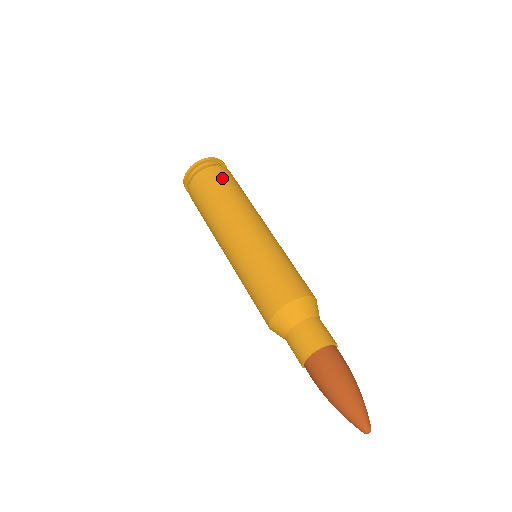
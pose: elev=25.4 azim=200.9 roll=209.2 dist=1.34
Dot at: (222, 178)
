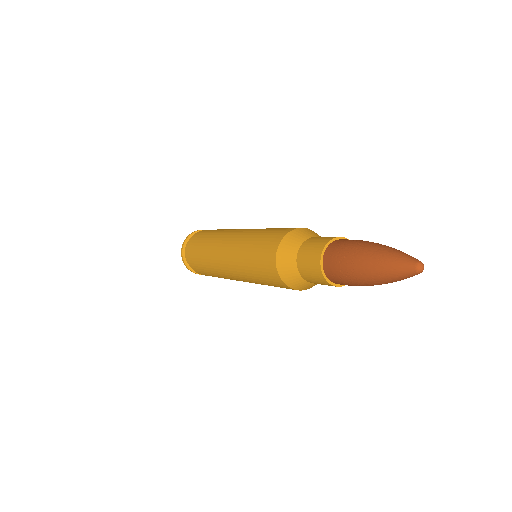
Dot at: occluded
